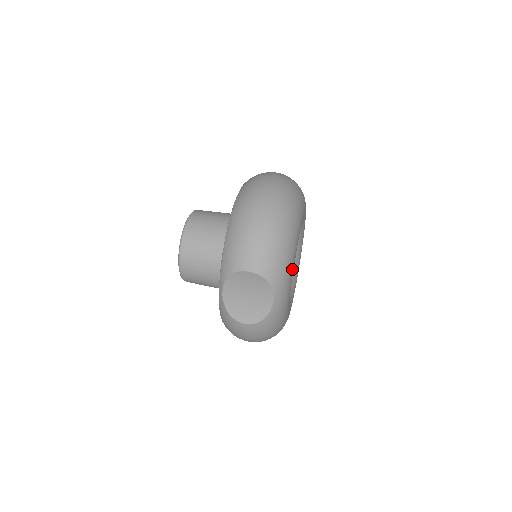
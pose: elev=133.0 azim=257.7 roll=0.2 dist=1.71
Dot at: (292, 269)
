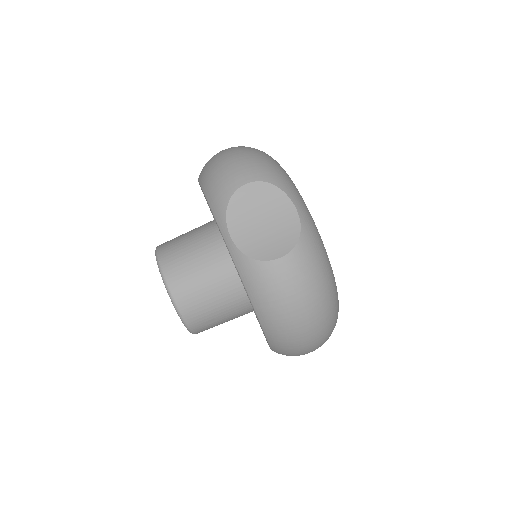
Dot at: occluded
